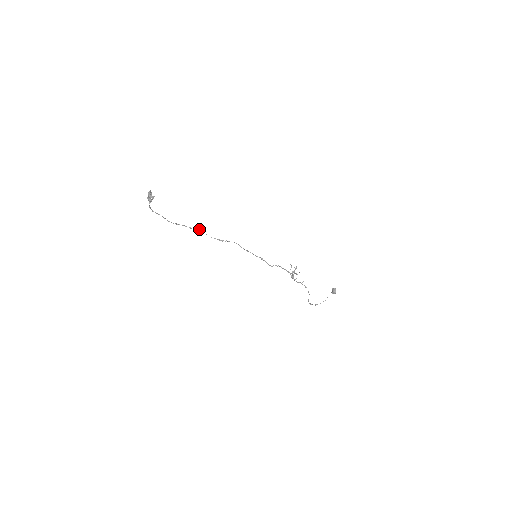
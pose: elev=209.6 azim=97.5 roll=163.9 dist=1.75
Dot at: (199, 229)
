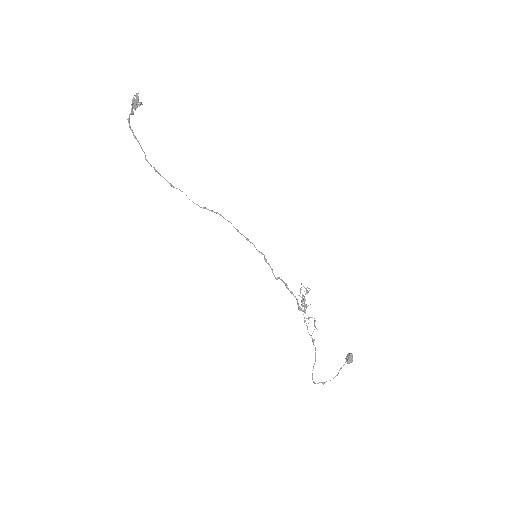
Dot at: occluded
